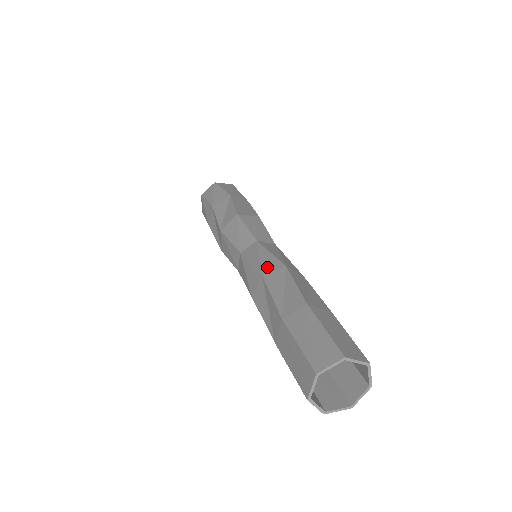
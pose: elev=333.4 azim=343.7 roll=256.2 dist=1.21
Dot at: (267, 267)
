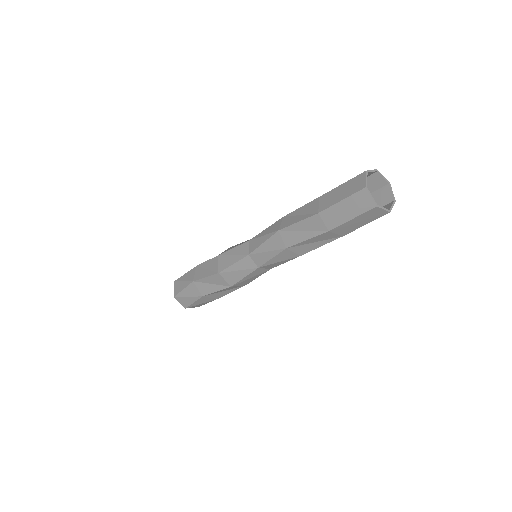
Dot at: (275, 228)
